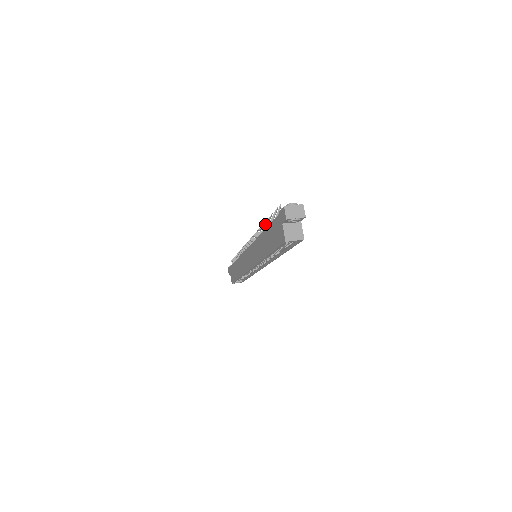
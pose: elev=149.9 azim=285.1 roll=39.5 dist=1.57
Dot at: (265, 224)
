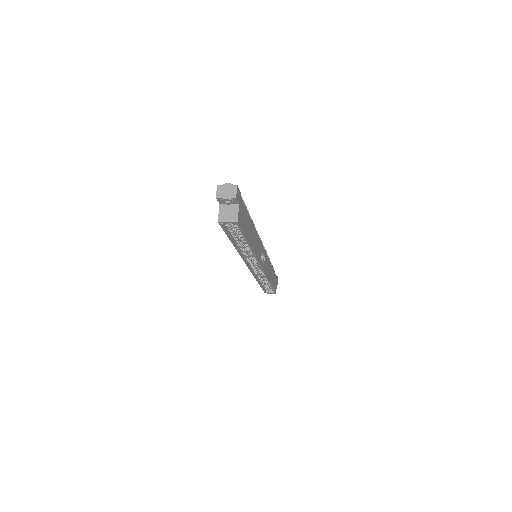
Dot at: occluded
